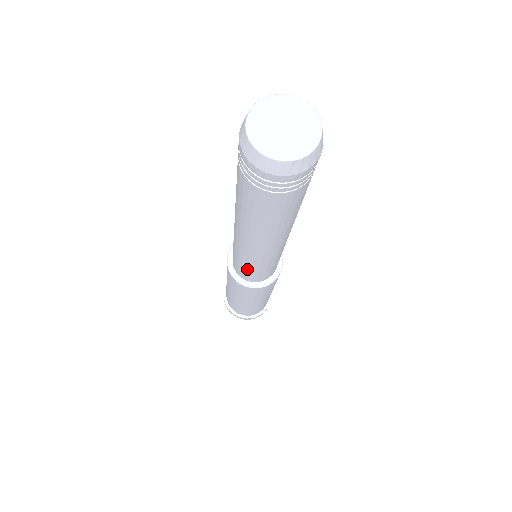
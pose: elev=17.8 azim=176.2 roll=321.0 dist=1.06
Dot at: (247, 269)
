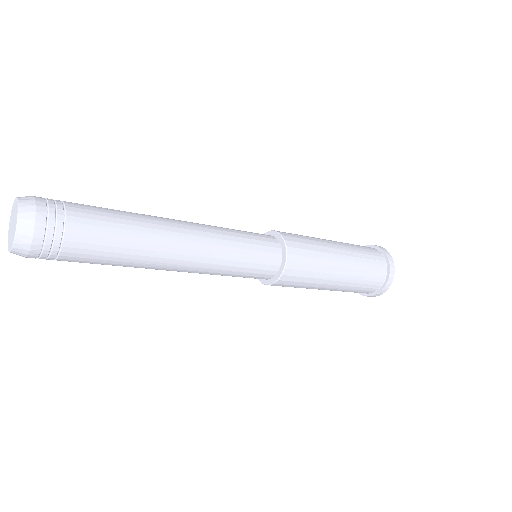
Dot at: occluded
